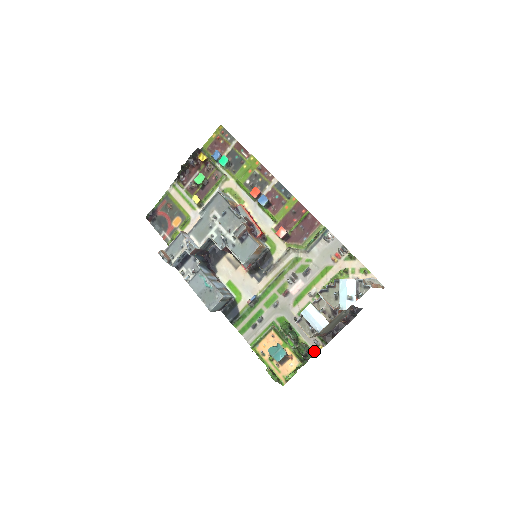
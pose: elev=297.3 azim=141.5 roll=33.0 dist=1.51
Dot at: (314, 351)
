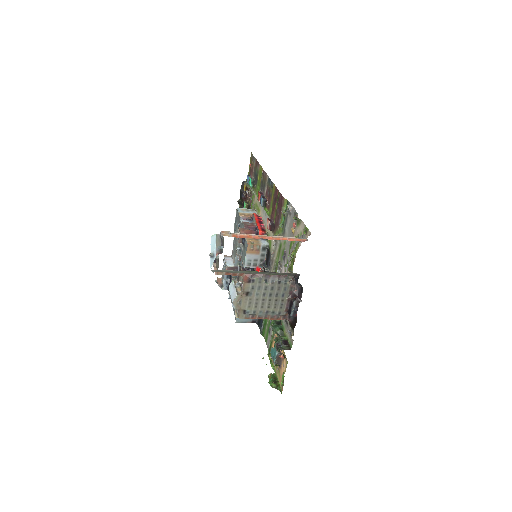
Dot at: (291, 344)
